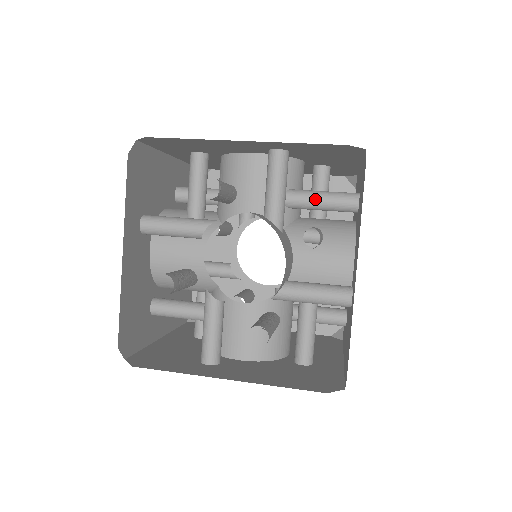
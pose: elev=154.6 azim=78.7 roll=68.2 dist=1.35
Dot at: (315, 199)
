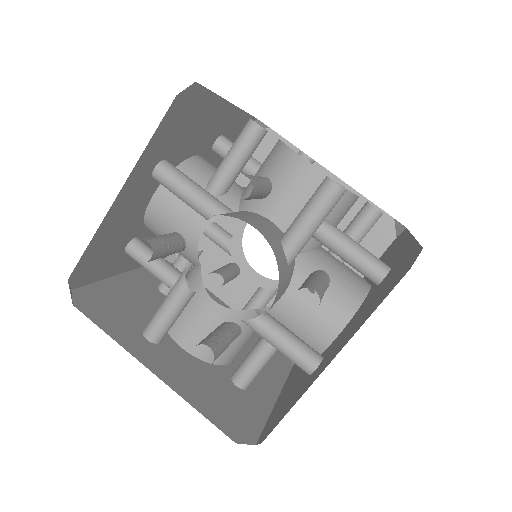
Dot at: (344, 247)
